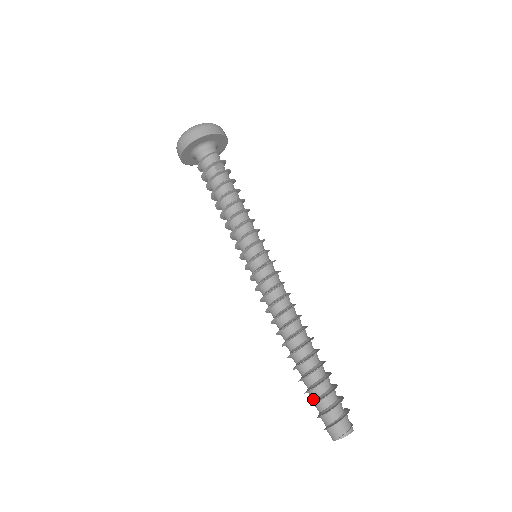
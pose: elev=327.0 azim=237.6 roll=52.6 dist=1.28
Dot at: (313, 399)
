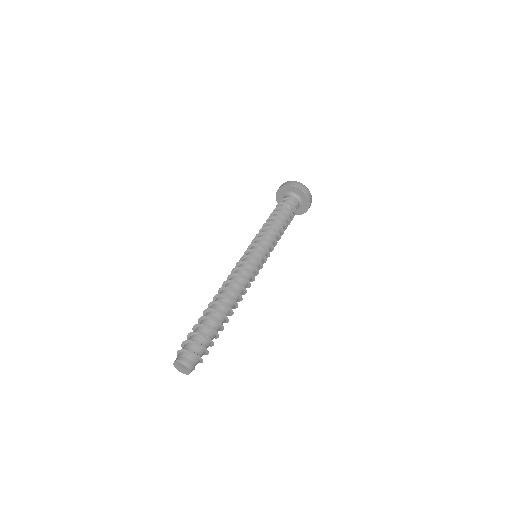
Dot at: occluded
